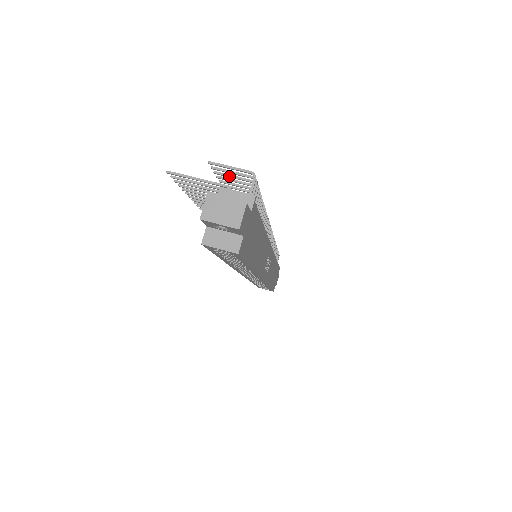
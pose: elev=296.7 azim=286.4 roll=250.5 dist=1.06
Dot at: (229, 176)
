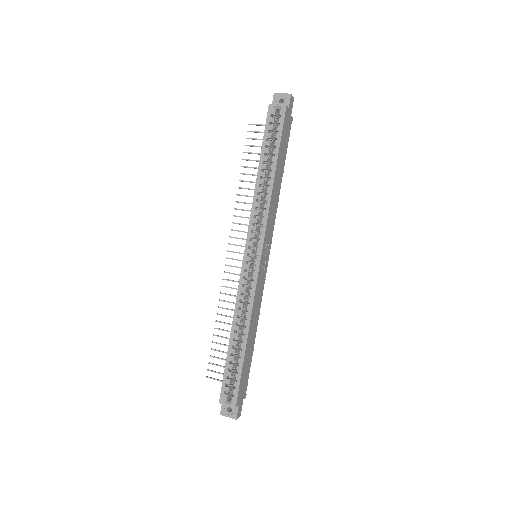
Dot at: occluded
